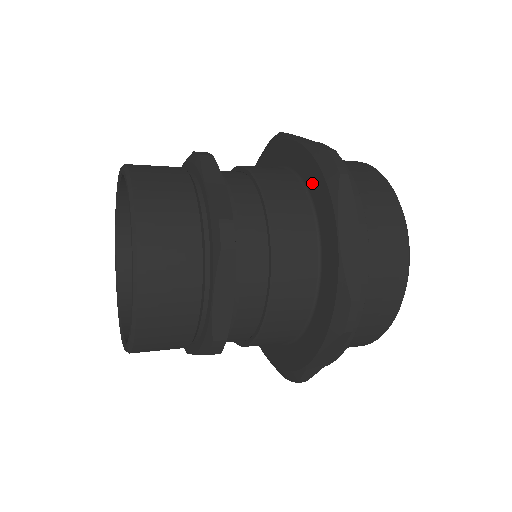
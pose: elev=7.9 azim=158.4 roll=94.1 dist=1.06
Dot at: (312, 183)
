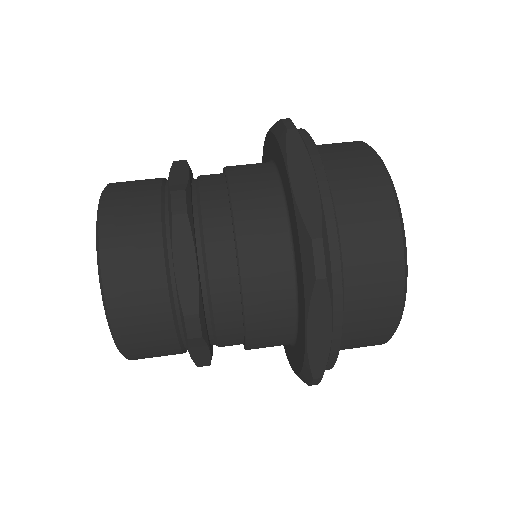
Dot at: (296, 254)
